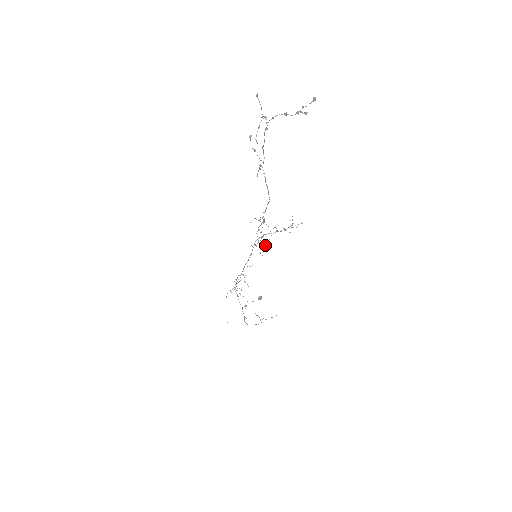
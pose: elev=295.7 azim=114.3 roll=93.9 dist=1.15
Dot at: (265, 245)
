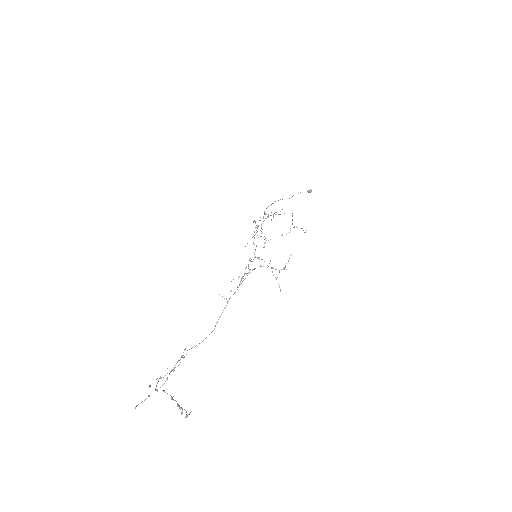
Dot at: occluded
